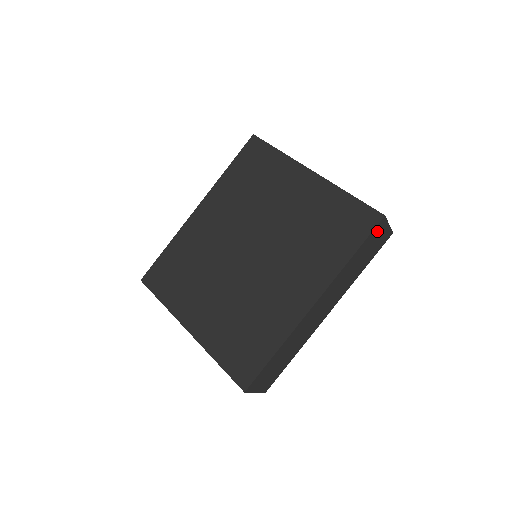
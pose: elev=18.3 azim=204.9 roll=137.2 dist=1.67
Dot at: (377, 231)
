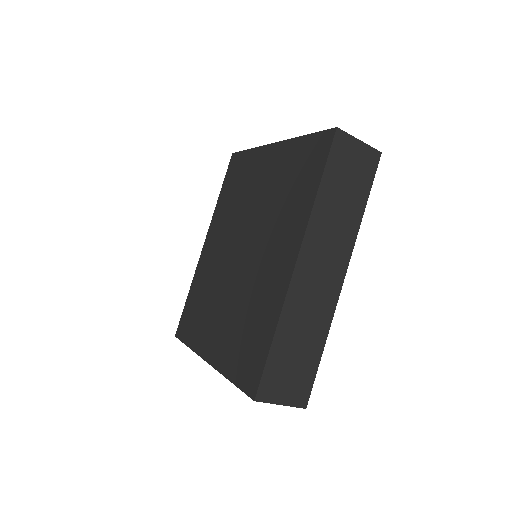
Dot at: (341, 150)
